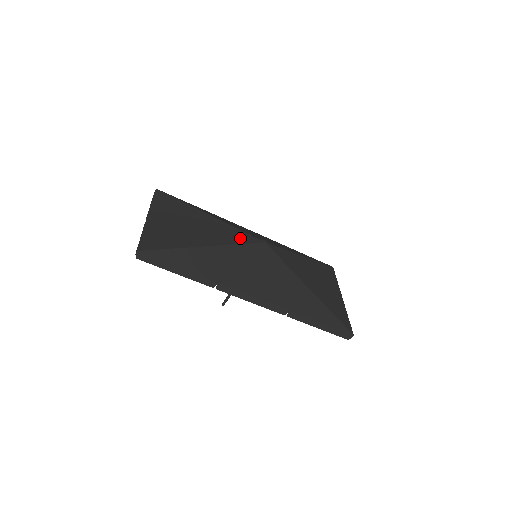
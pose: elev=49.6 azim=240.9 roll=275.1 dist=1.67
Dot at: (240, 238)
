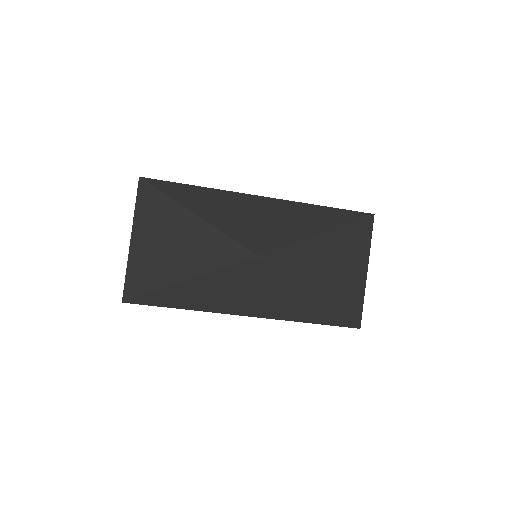
Dot at: (230, 255)
